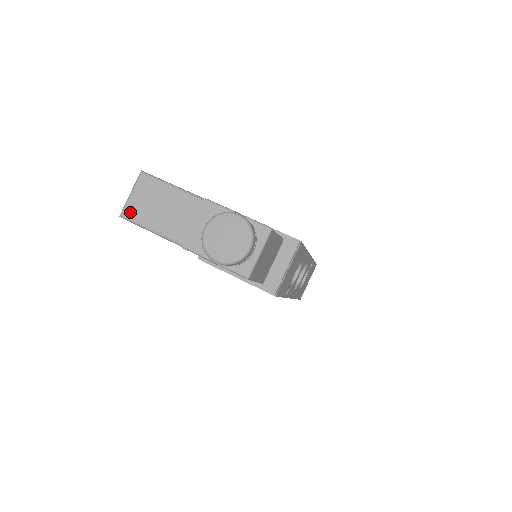
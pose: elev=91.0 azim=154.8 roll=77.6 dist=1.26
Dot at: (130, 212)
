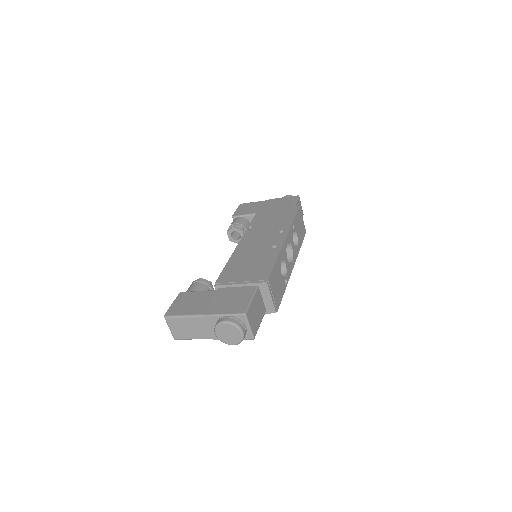
Dot at: (177, 337)
